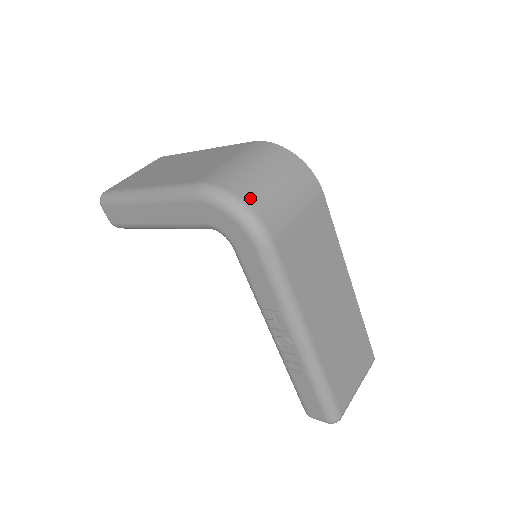
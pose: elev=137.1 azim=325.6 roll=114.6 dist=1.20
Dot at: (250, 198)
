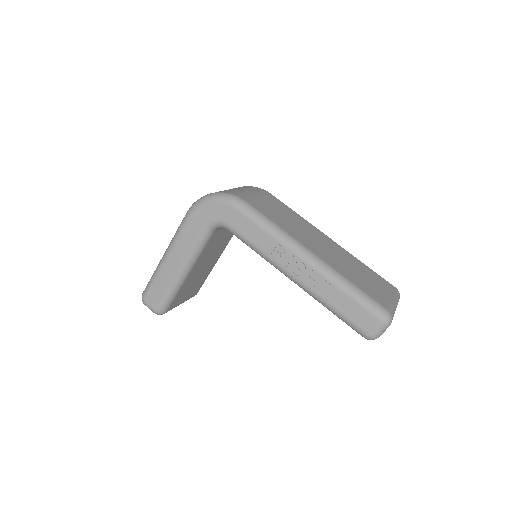
Dot at: occluded
